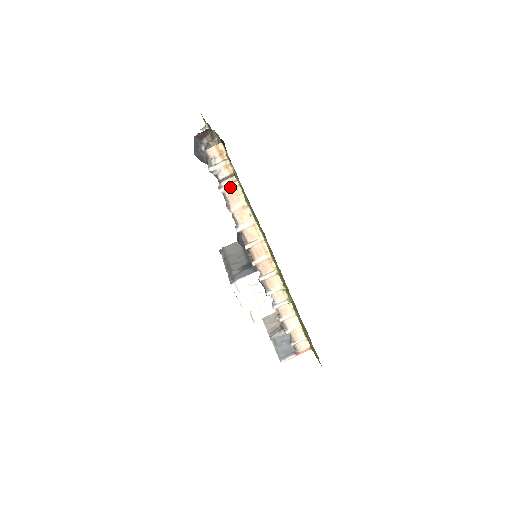
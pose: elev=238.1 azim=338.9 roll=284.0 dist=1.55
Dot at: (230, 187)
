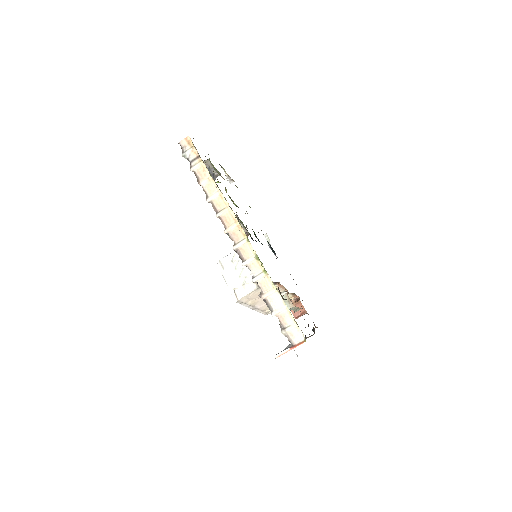
Dot at: (197, 165)
